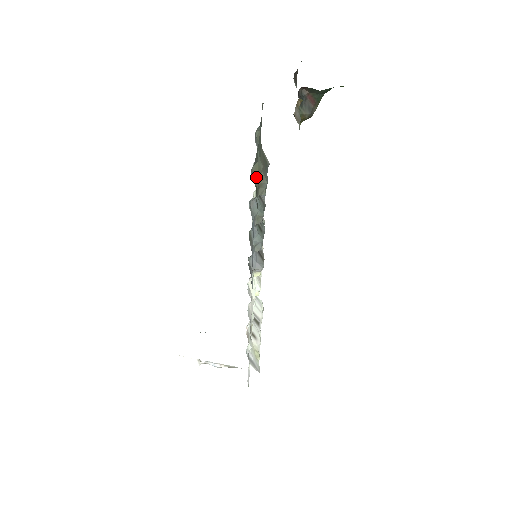
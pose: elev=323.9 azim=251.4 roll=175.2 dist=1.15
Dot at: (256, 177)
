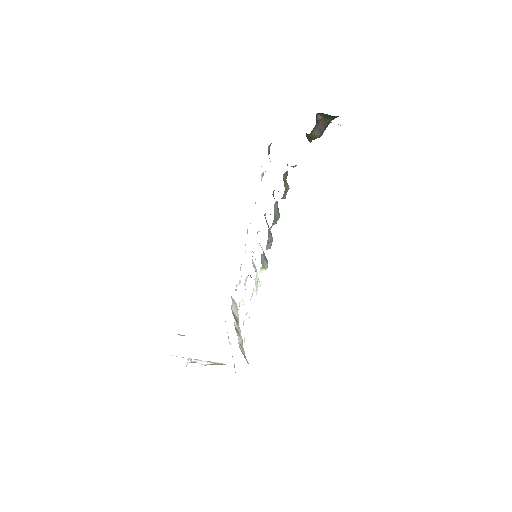
Dot at: (284, 183)
